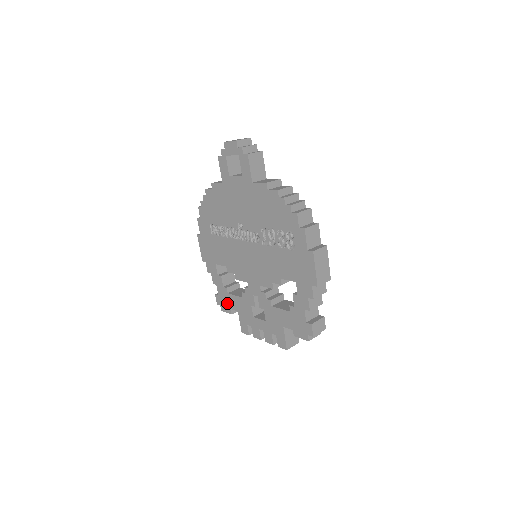
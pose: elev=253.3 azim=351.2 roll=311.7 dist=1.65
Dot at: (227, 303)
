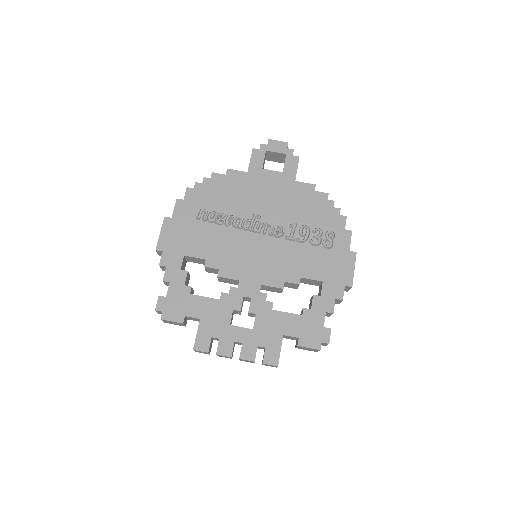
Dot at: (181, 307)
